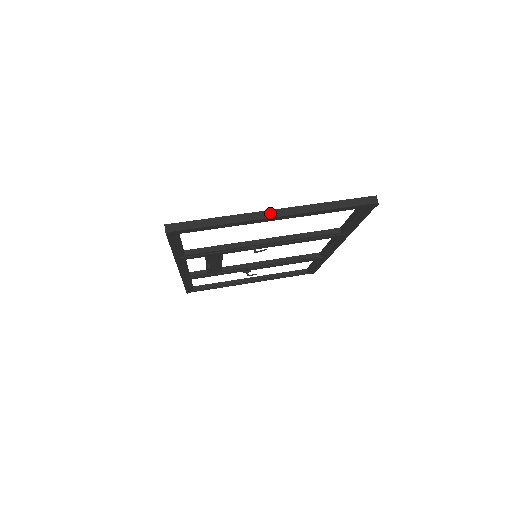
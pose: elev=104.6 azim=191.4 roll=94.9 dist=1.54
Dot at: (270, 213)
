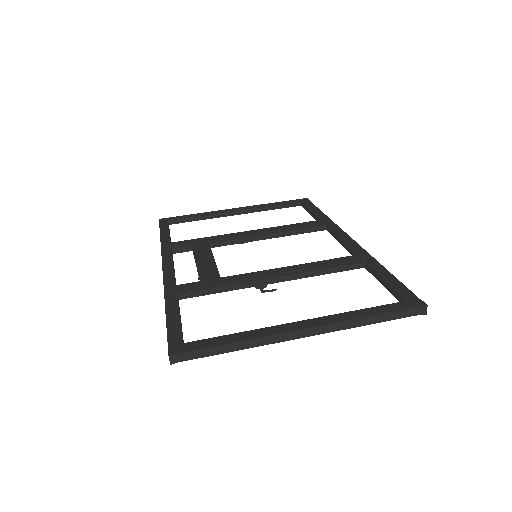
Dot at: (300, 333)
